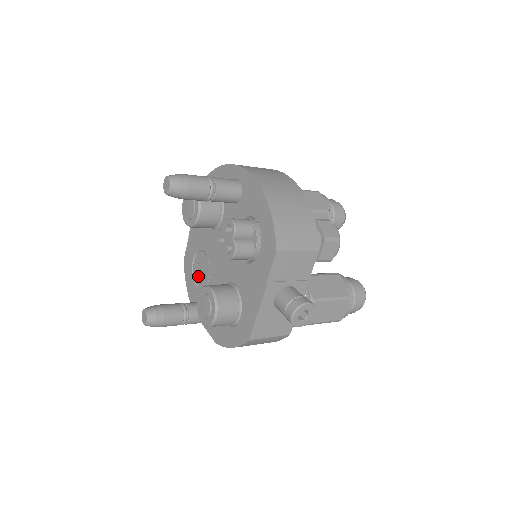
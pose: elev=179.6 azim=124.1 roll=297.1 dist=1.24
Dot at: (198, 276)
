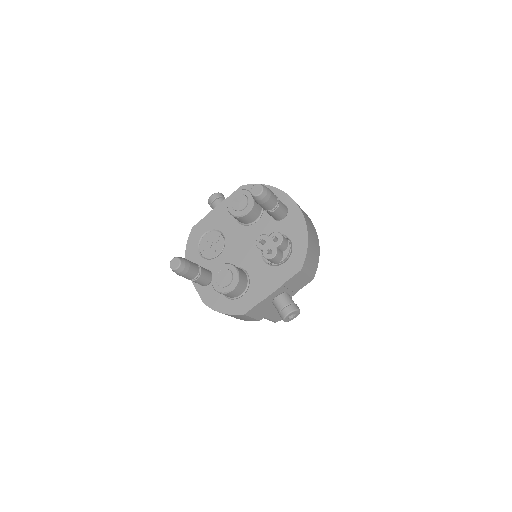
Dot at: (206, 247)
